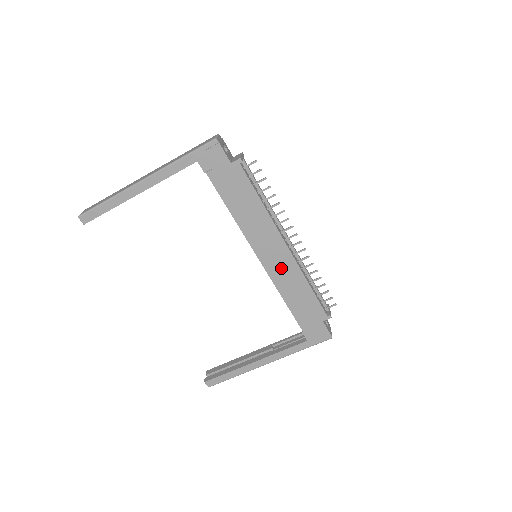
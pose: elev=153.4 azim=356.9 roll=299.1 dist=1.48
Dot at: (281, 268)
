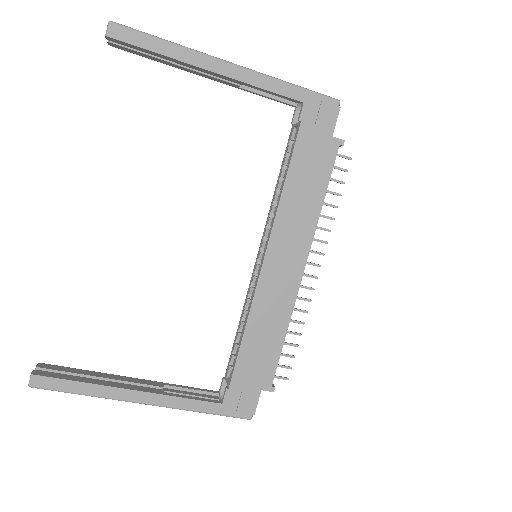
Dot at: (276, 289)
